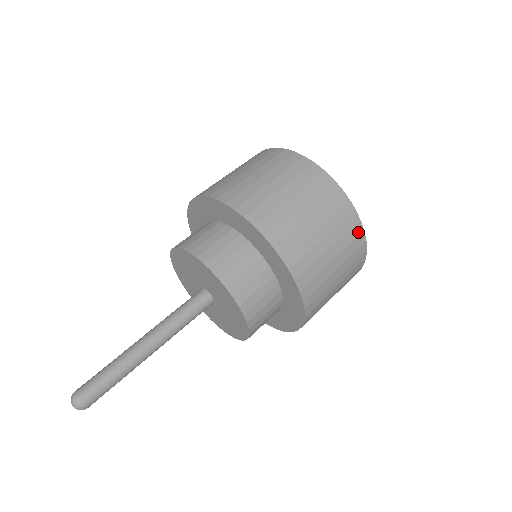
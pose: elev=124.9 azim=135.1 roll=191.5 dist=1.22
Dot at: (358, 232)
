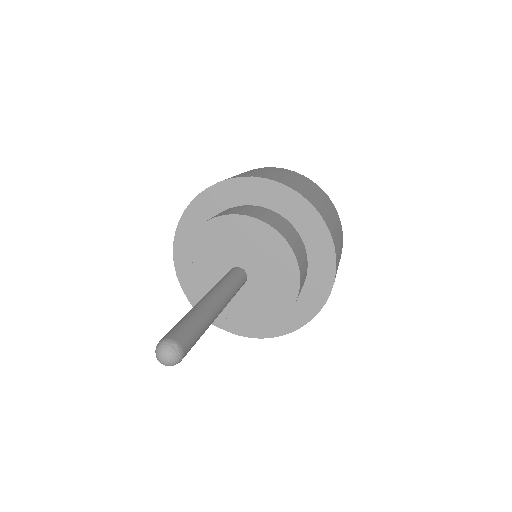
Dot at: (290, 171)
